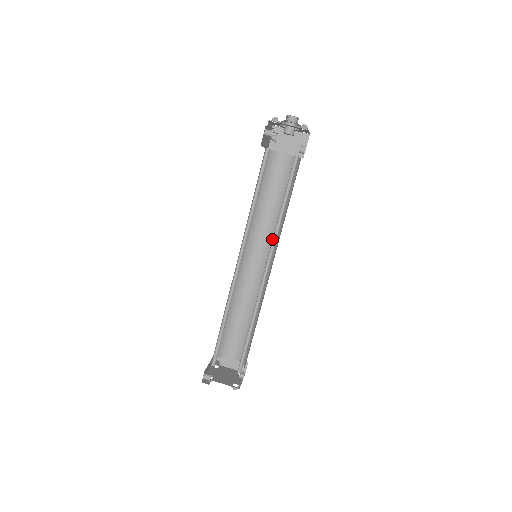
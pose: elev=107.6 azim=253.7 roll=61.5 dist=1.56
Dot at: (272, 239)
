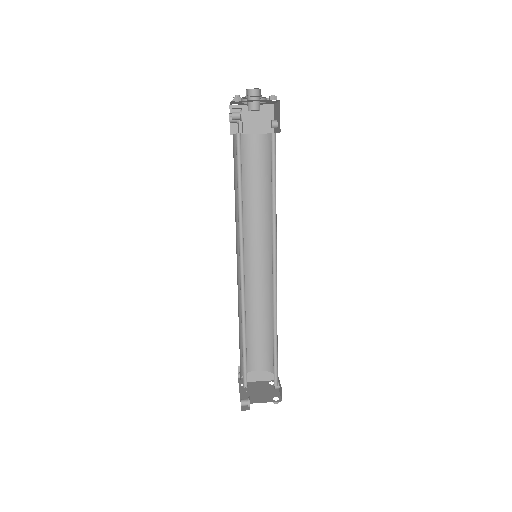
Dot at: (265, 232)
